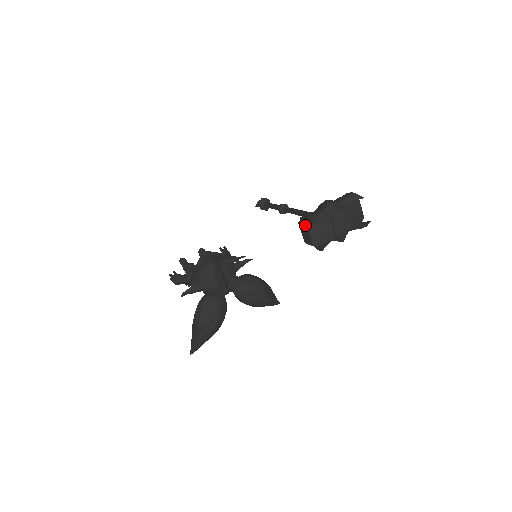
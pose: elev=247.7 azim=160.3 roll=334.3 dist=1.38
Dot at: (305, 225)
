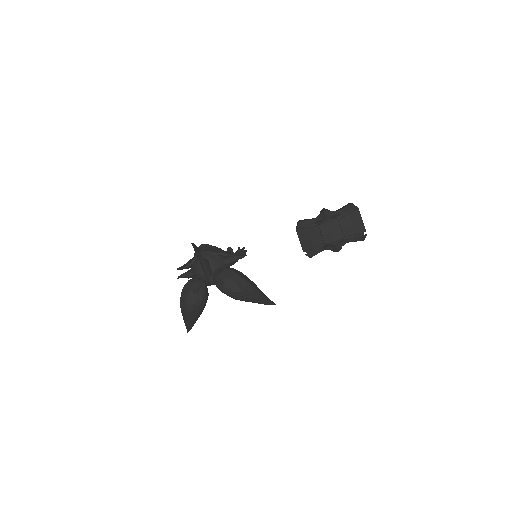
Dot at: (296, 230)
